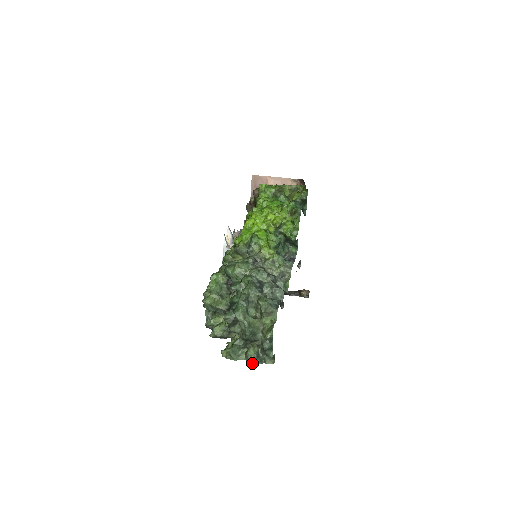
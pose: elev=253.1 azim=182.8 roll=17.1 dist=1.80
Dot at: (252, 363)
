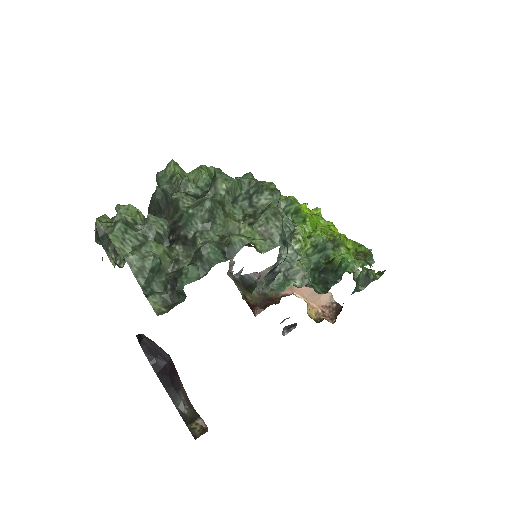
Dot at: (134, 262)
